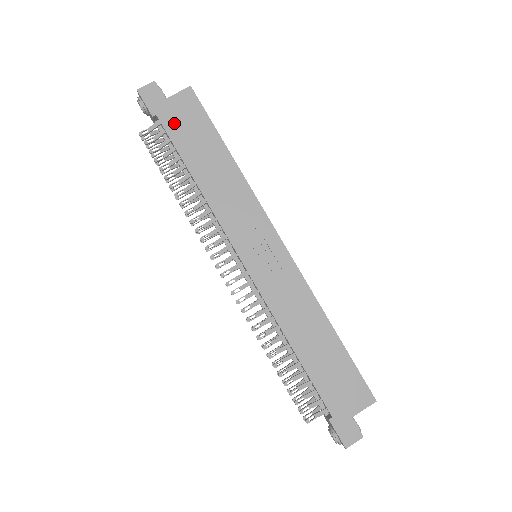
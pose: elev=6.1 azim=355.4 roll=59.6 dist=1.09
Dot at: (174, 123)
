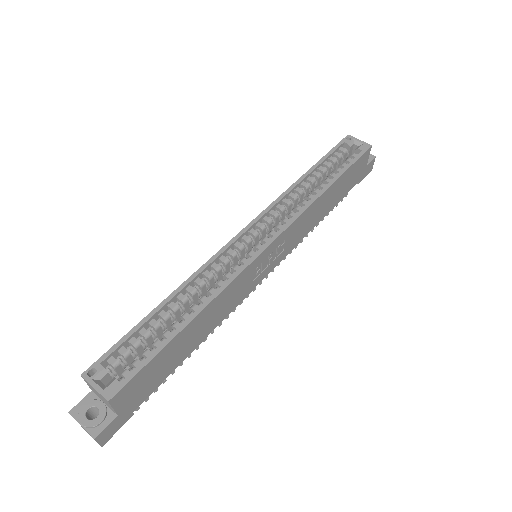
Dot at: (146, 392)
